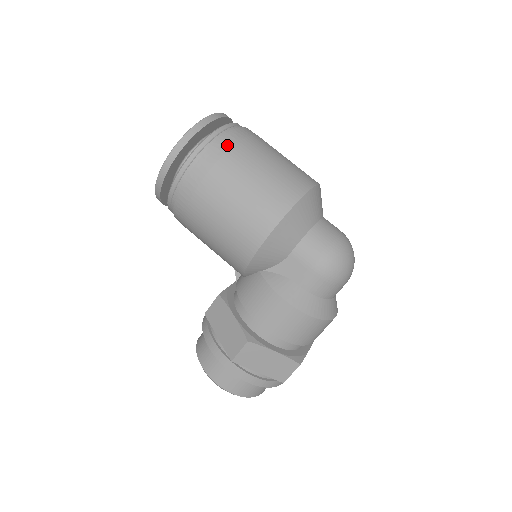
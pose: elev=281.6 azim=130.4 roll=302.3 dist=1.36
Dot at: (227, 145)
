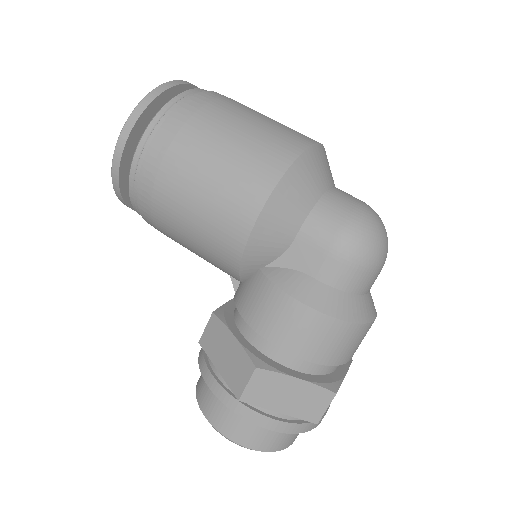
Dot at: (192, 108)
